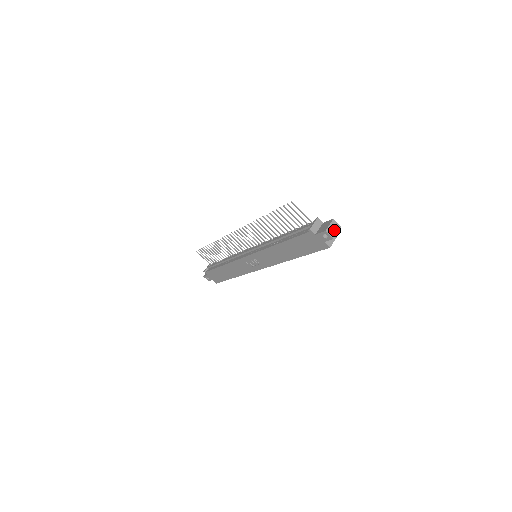
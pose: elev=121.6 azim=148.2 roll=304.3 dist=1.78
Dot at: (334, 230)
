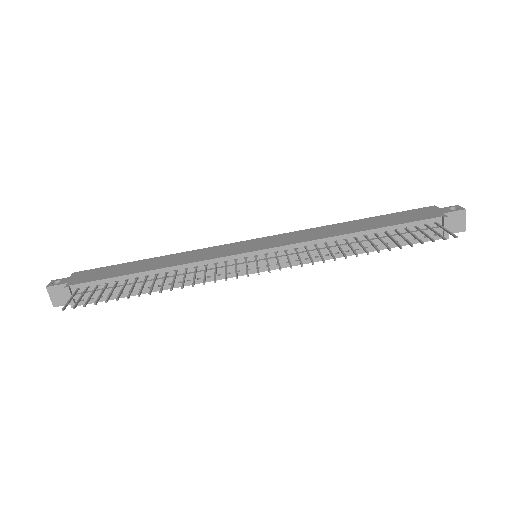
Dot at: occluded
